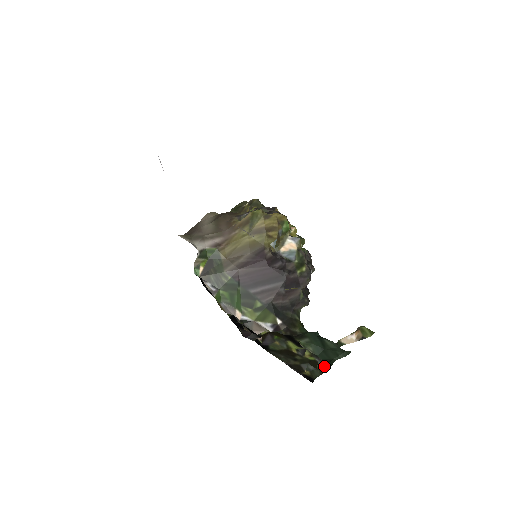
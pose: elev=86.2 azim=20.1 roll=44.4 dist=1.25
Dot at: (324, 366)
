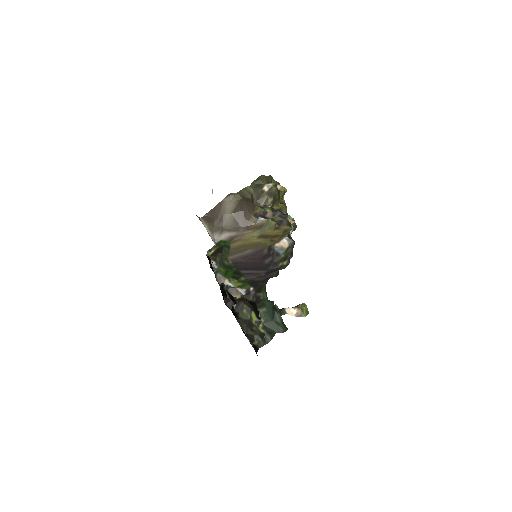
Dot at: (268, 339)
